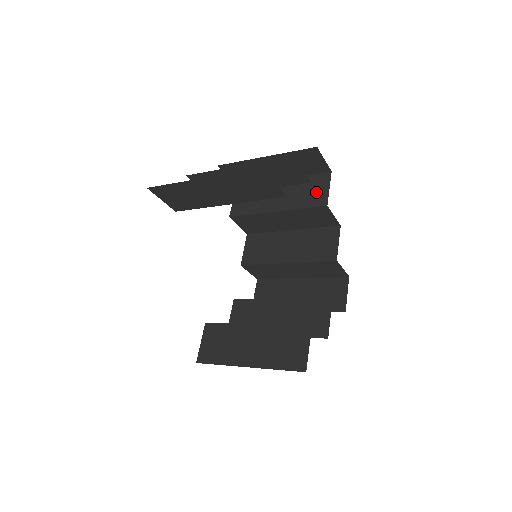
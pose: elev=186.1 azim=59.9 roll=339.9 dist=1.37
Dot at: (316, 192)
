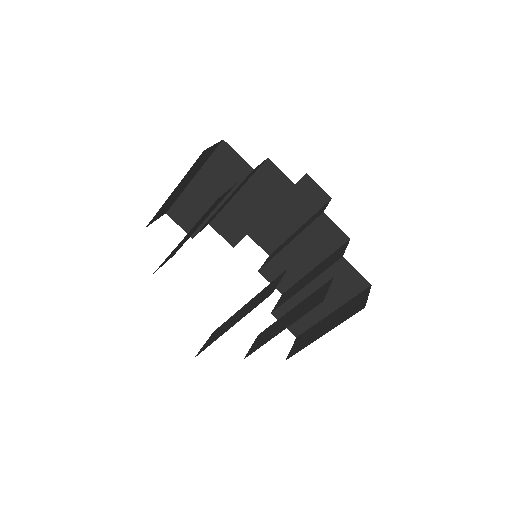
Dot at: (318, 214)
